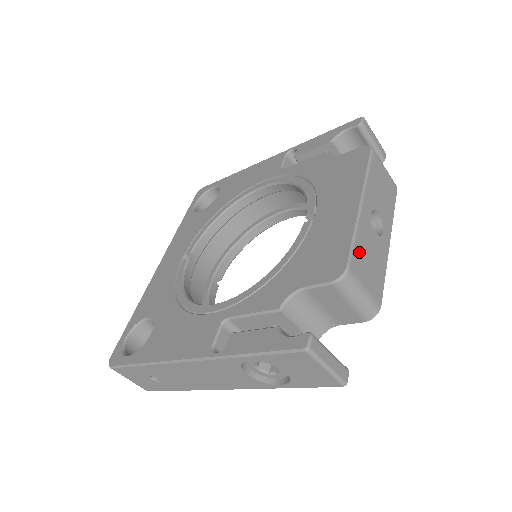
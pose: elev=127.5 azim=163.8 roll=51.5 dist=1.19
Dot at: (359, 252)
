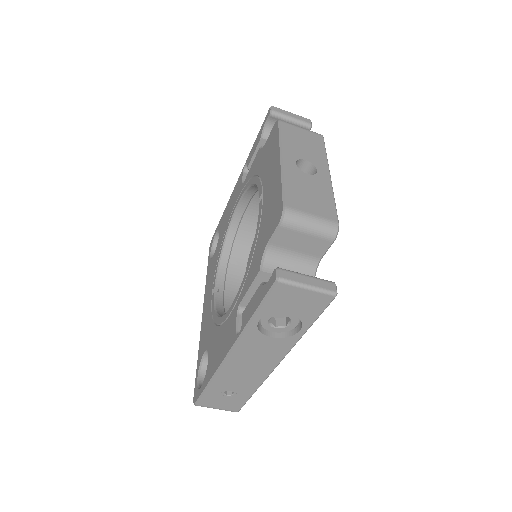
Dot at: (293, 193)
